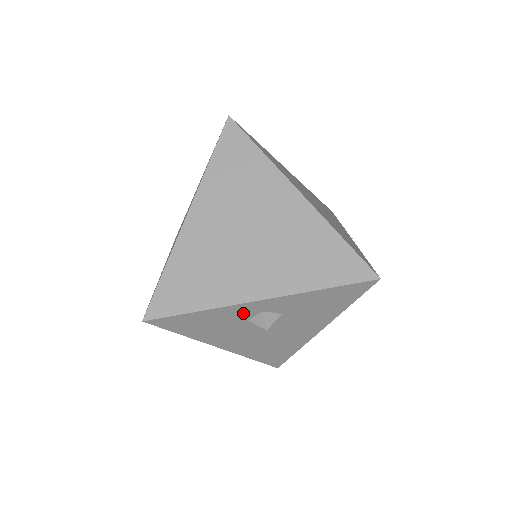
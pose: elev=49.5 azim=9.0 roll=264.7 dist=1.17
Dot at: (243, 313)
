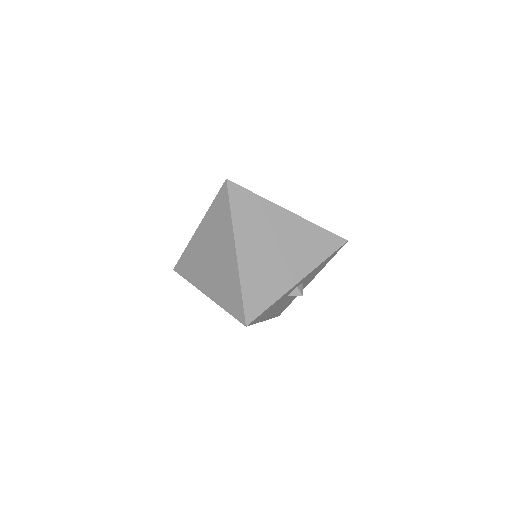
Dot at: (288, 293)
